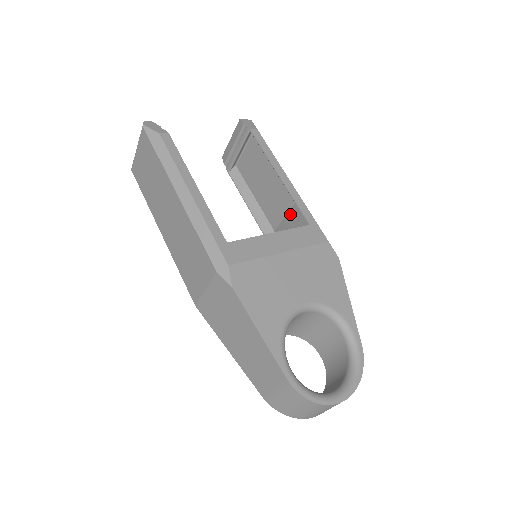
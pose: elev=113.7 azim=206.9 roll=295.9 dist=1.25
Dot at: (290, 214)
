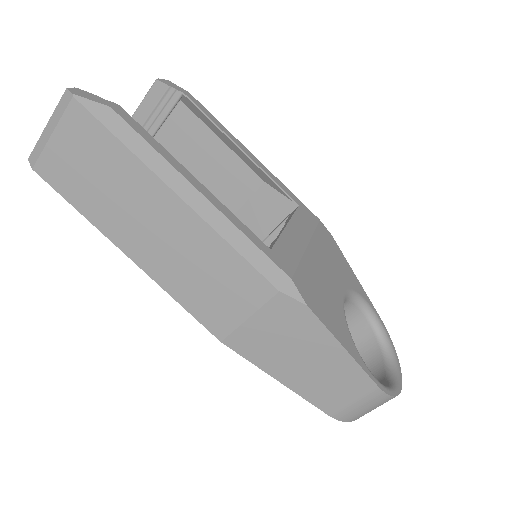
Dot at: (258, 196)
